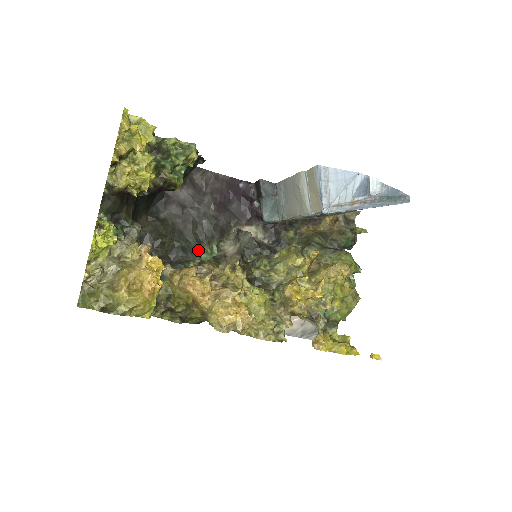
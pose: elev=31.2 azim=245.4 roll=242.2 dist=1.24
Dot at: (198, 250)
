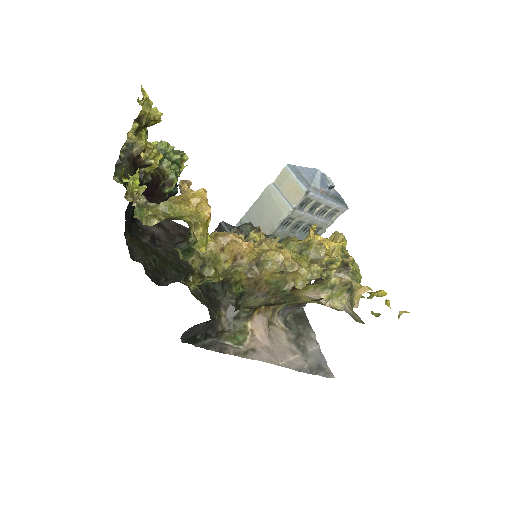
Dot at: occluded
